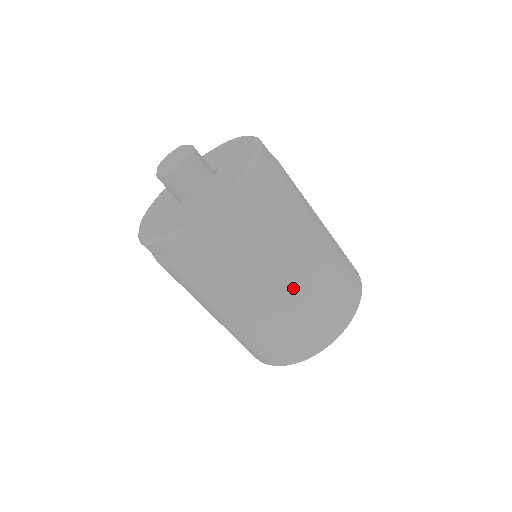
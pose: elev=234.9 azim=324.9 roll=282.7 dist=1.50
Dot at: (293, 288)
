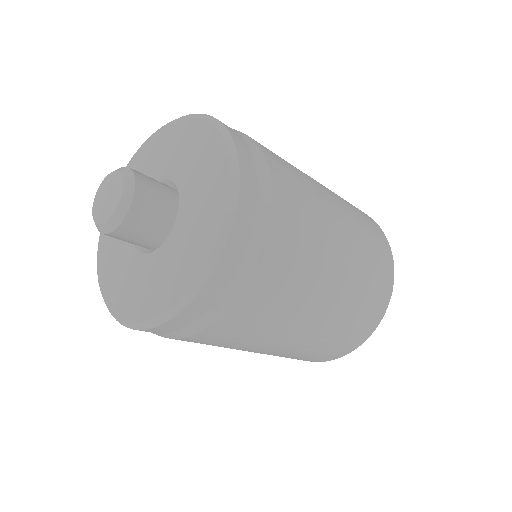
Dot at: (302, 334)
